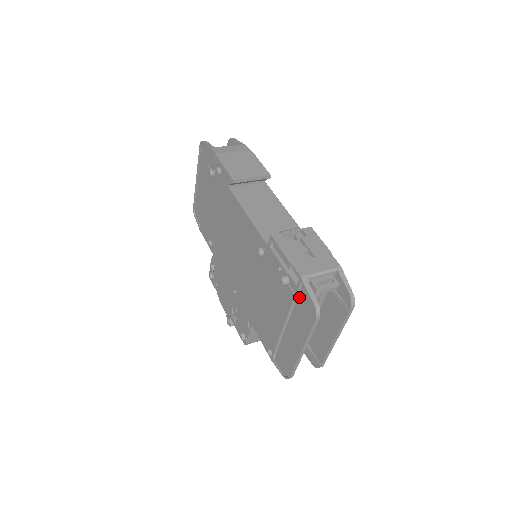
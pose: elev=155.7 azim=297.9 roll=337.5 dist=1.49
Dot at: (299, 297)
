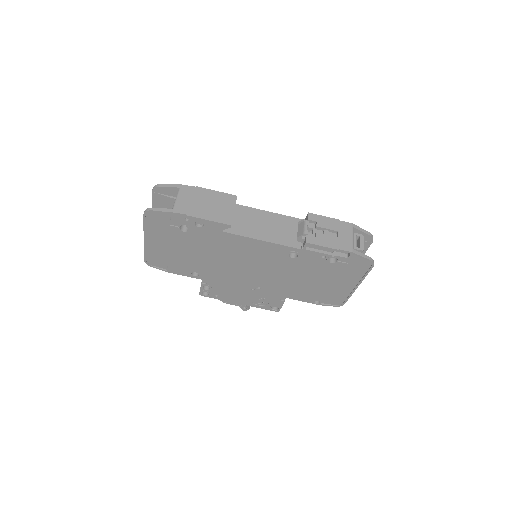
Dot at: (350, 263)
